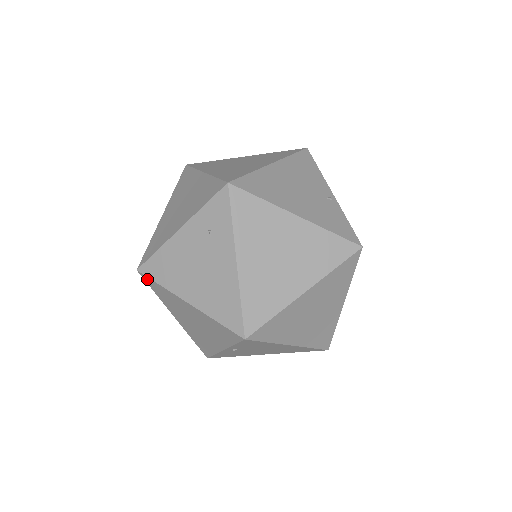
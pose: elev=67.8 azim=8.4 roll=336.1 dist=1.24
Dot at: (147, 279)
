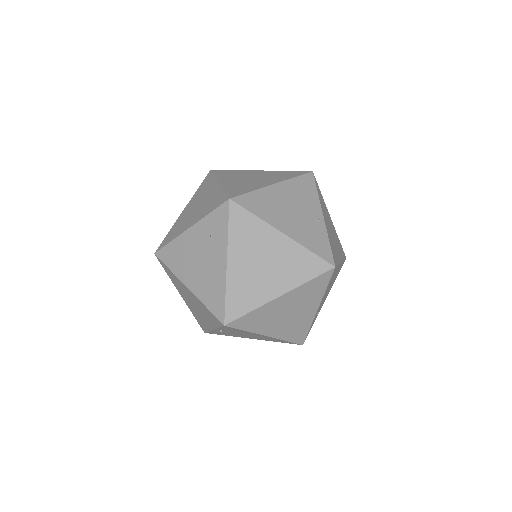
Dot at: (161, 262)
